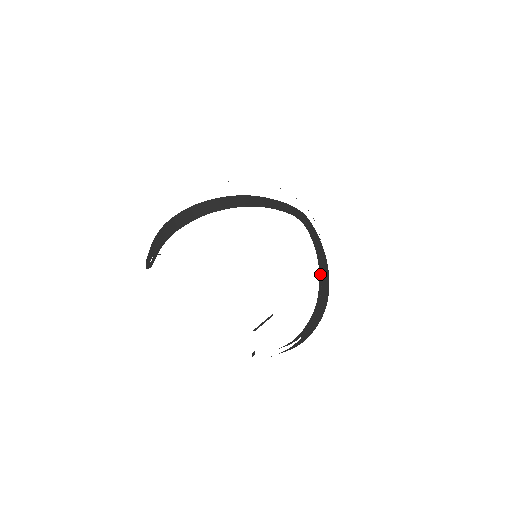
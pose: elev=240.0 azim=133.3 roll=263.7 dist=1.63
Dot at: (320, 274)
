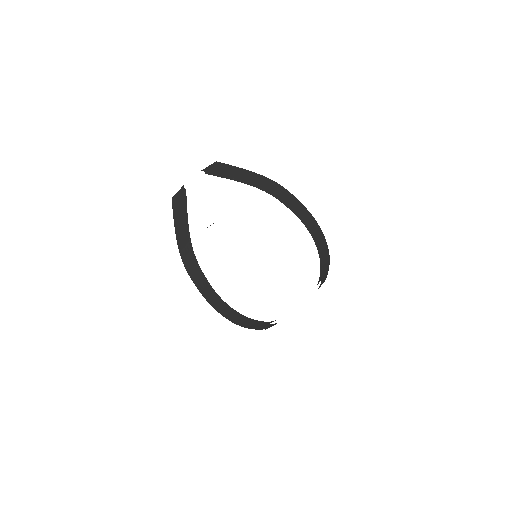
Dot at: occluded
